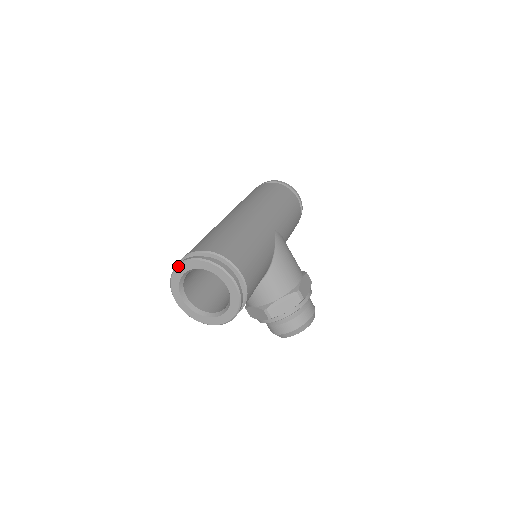
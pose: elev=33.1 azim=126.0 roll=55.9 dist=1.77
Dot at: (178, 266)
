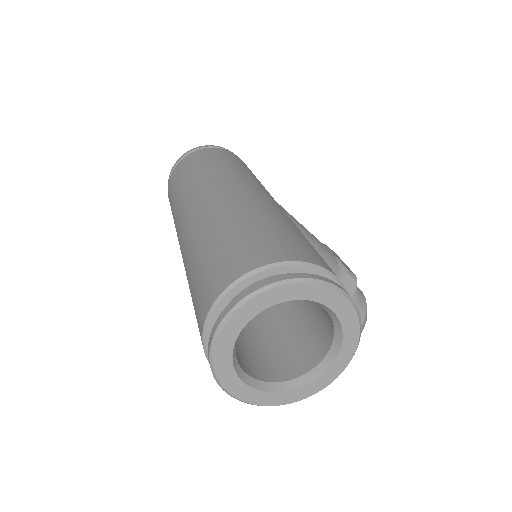
Dot at: (222, 327)
